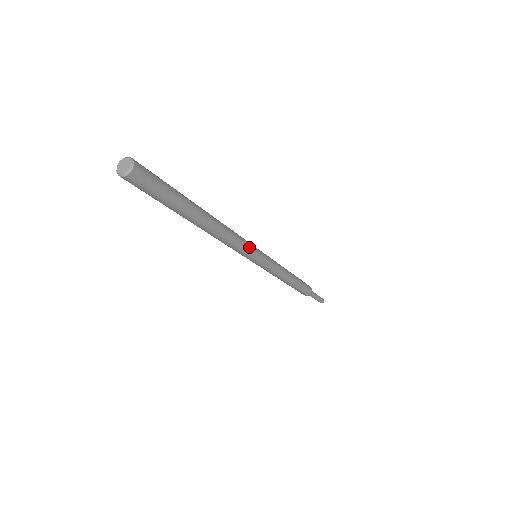
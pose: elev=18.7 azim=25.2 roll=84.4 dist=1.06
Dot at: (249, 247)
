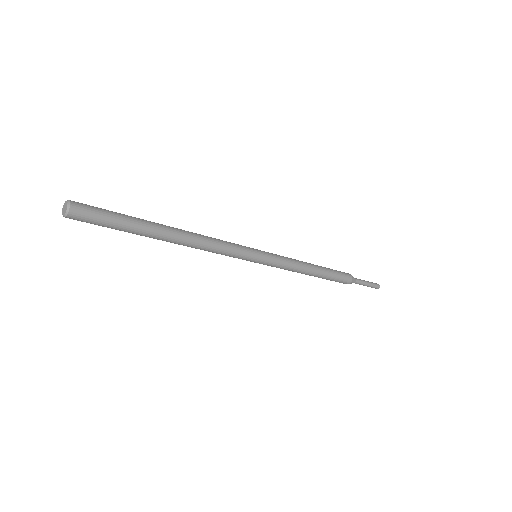
Dot at: (238, 246)
